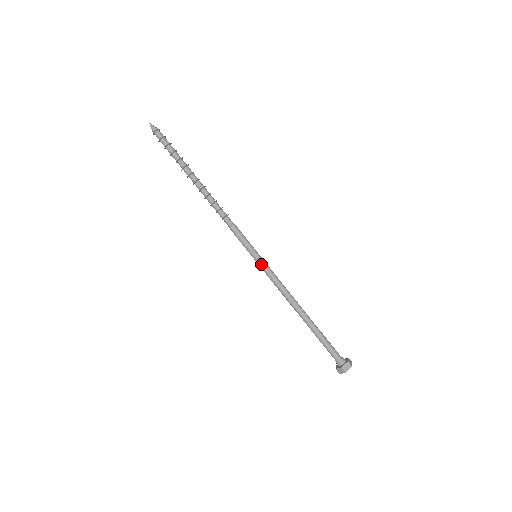
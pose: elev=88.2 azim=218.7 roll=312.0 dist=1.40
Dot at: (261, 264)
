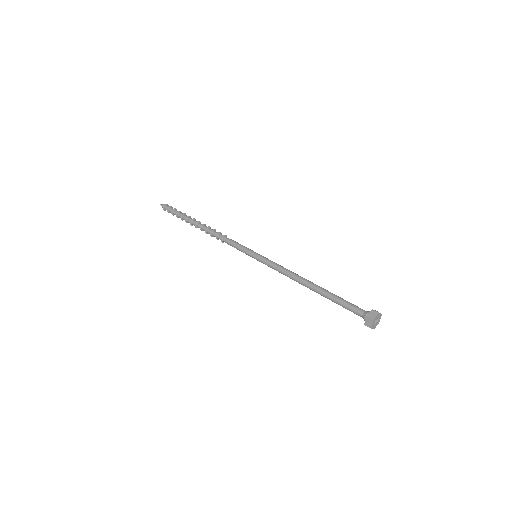
Dot at: (263, 257)
